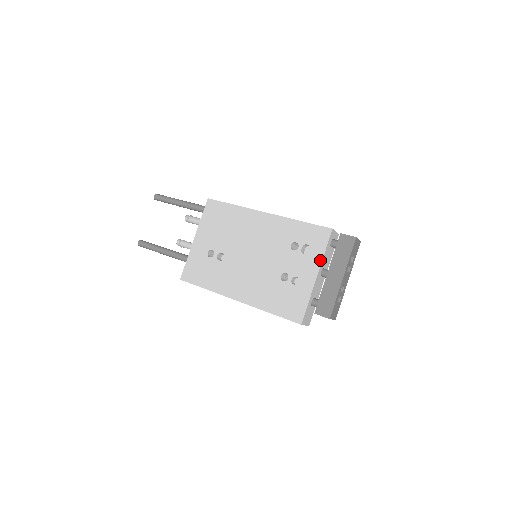
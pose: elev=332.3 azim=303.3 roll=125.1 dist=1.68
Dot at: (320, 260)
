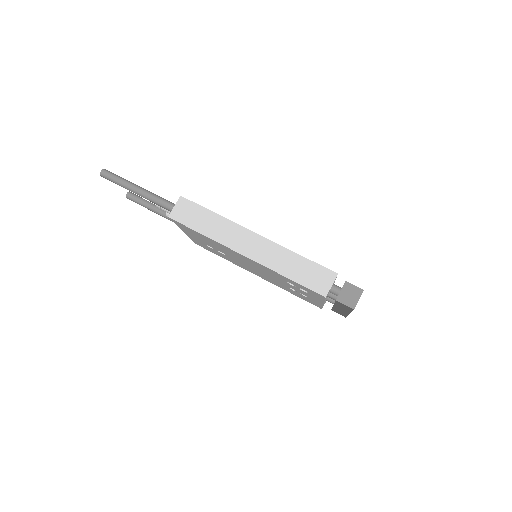
Dot at: (322, 301)
